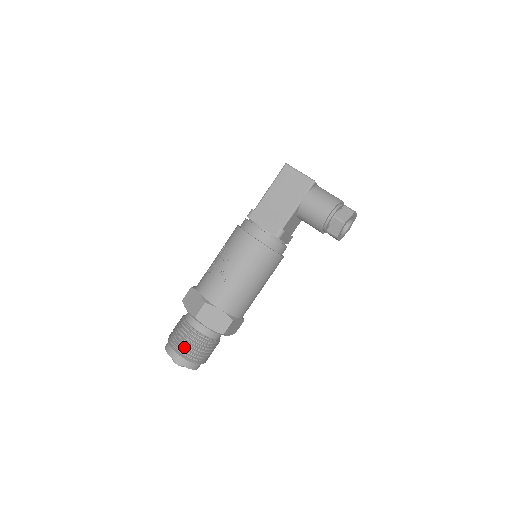
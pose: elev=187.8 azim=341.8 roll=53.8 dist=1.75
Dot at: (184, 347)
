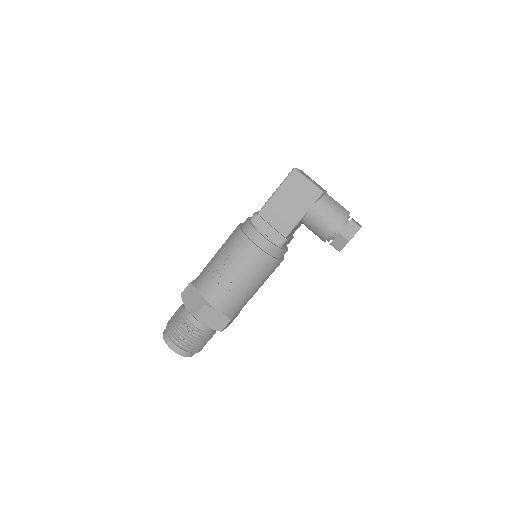
Dot at: (182, 340)
